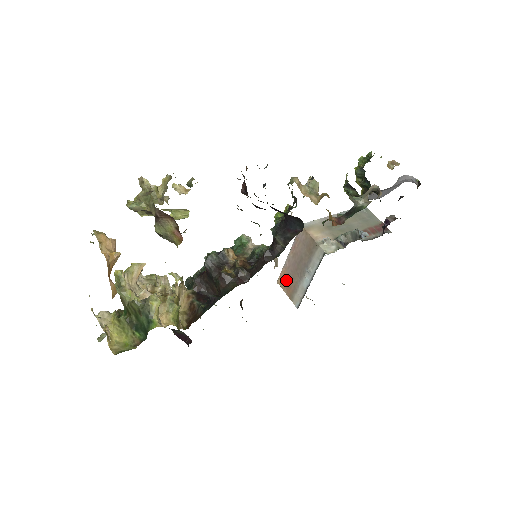
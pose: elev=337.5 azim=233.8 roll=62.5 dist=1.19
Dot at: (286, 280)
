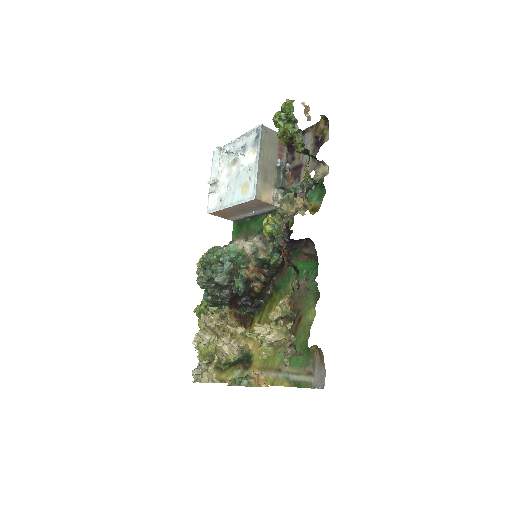
Dot at: (222, 213)
